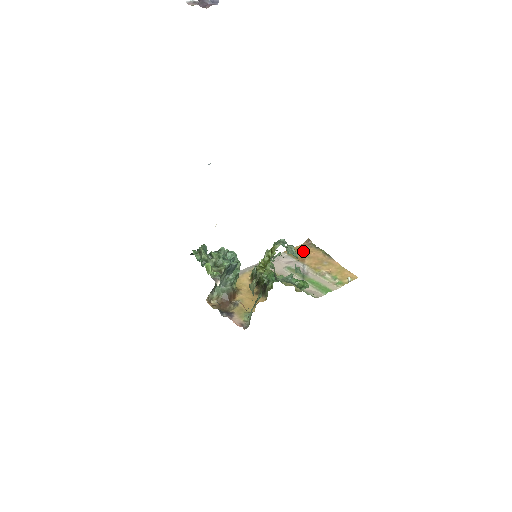
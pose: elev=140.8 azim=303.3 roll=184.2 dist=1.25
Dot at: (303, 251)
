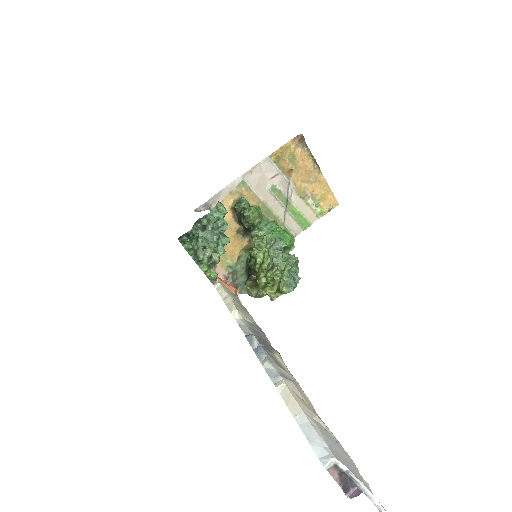
Dot at: (292, 155)
